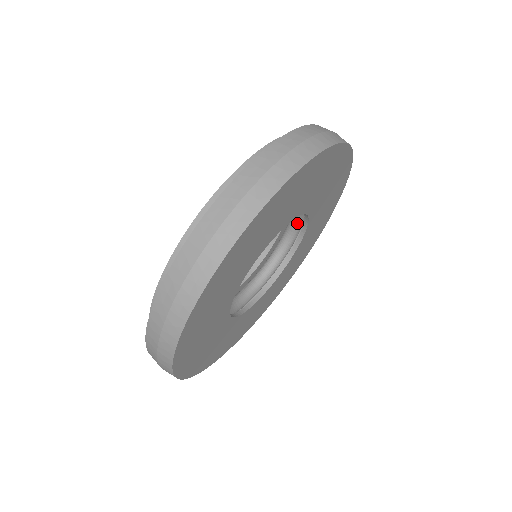
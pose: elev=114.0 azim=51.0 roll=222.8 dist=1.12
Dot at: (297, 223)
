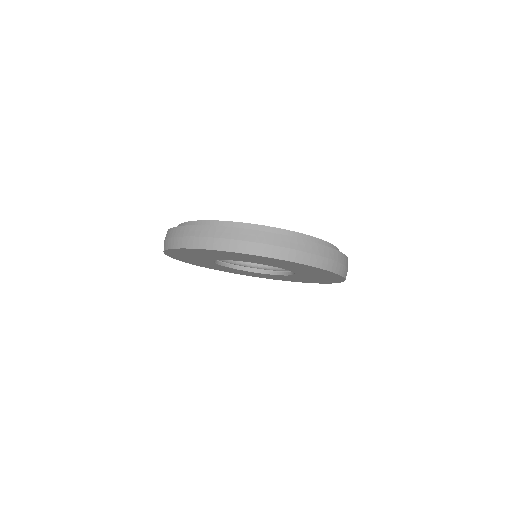
Dot at: occluded
